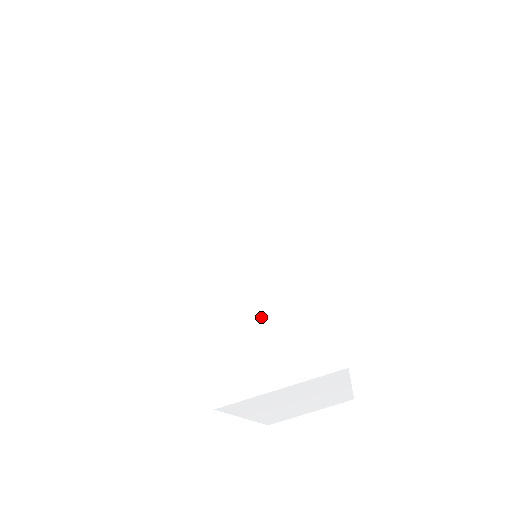
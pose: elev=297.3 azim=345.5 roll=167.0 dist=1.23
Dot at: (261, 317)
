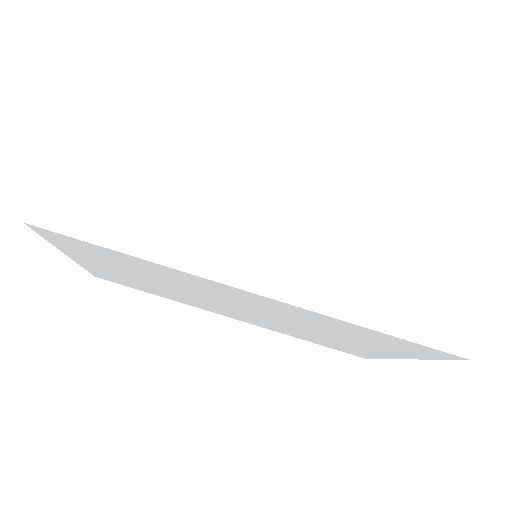
Dot at: (411, 267)
